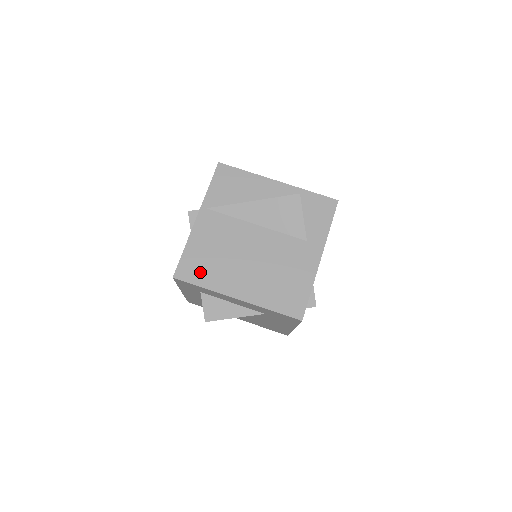
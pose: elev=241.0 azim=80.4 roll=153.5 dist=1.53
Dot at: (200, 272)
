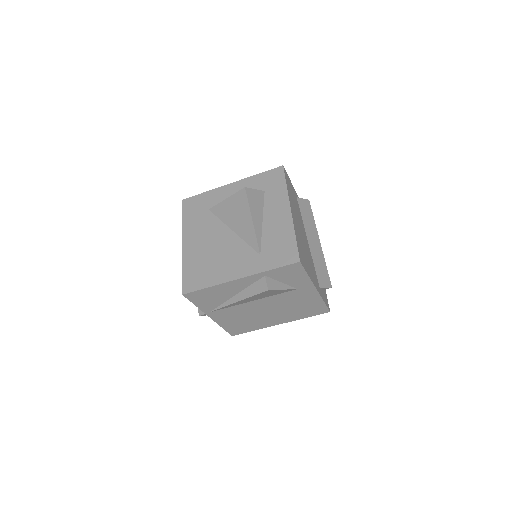
Dot at: (244, 328)
